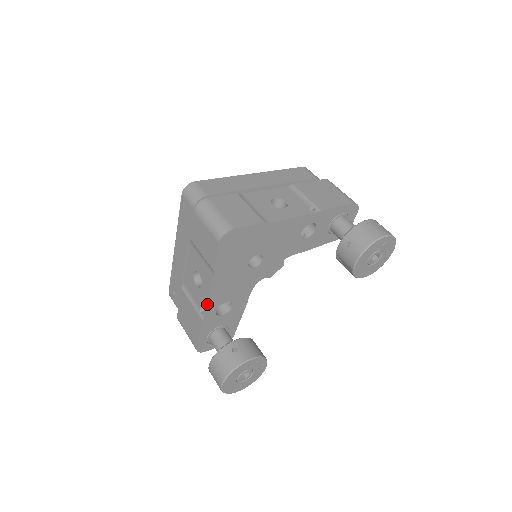
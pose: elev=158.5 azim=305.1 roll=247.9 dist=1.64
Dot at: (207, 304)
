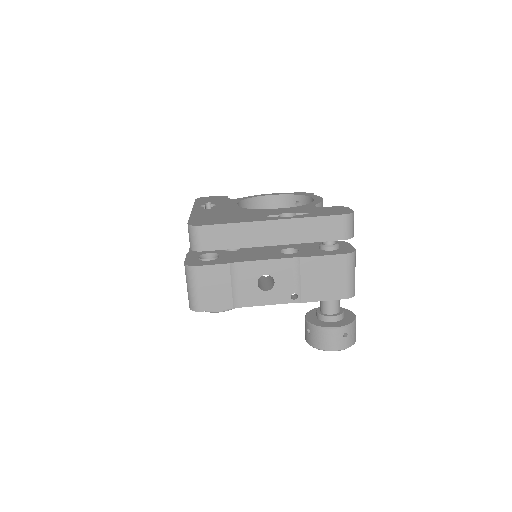
Dot at: occluded
